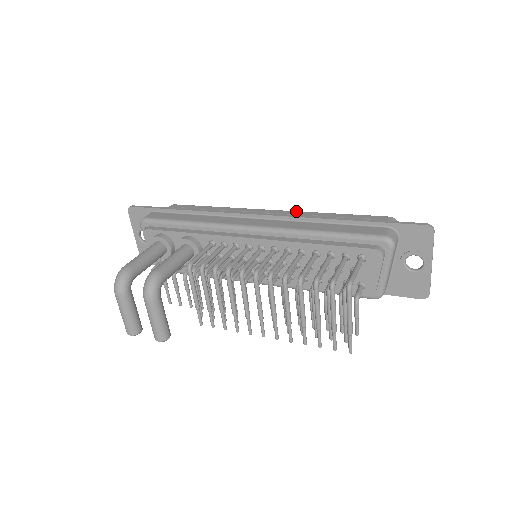
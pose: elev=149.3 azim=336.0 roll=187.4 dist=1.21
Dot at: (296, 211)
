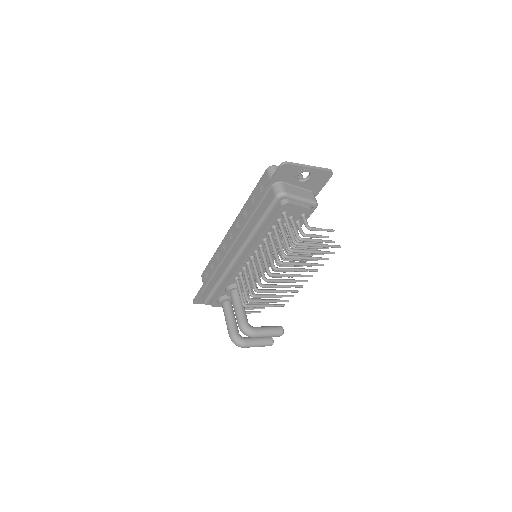
Dot at: (237, 217)
